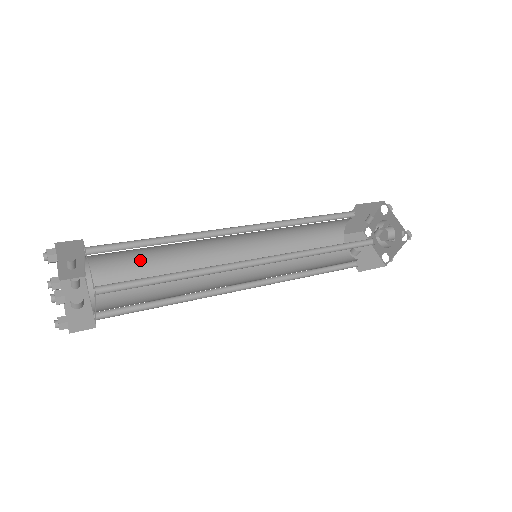
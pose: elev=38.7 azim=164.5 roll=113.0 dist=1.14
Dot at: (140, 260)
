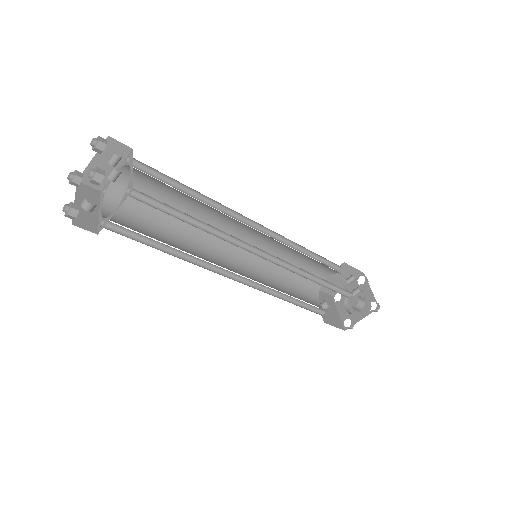
Dot at: occluded
